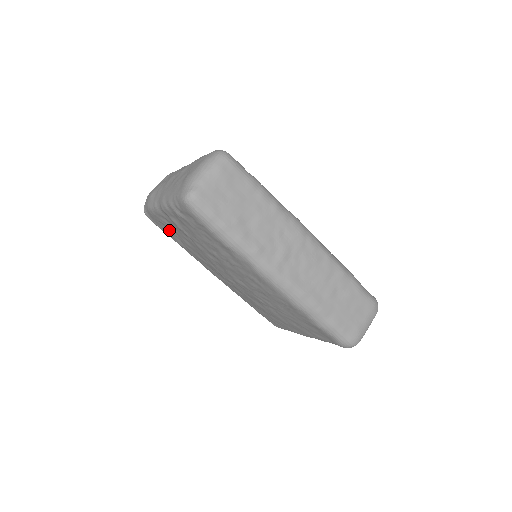
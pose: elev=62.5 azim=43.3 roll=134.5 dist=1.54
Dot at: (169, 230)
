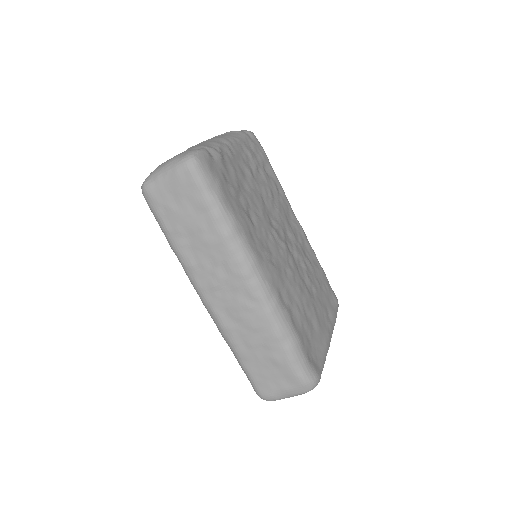
Dot at: occluded
